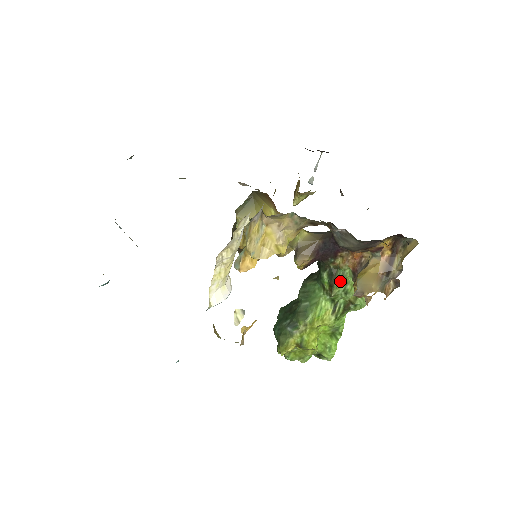
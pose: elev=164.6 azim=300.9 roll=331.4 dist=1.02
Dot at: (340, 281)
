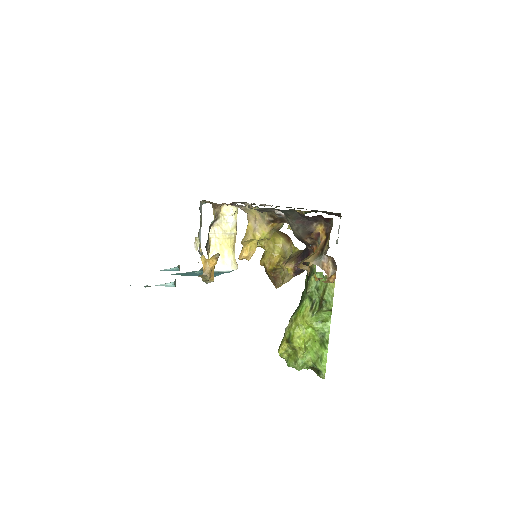
Dot at: (311, 278)
